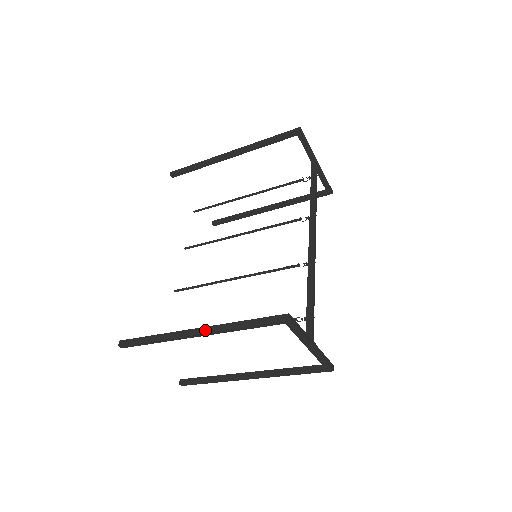
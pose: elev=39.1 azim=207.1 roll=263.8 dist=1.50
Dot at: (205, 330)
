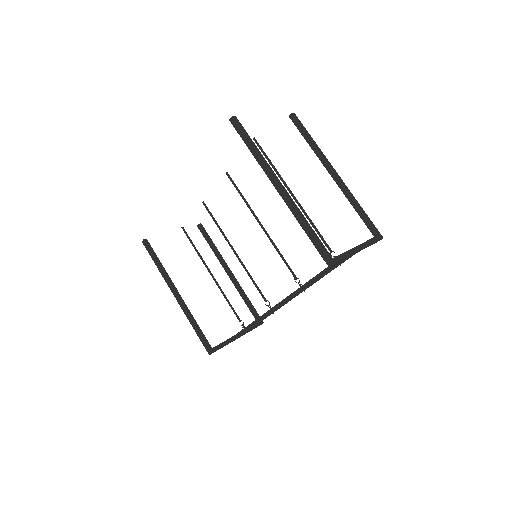
Dot at: (179, 303)
